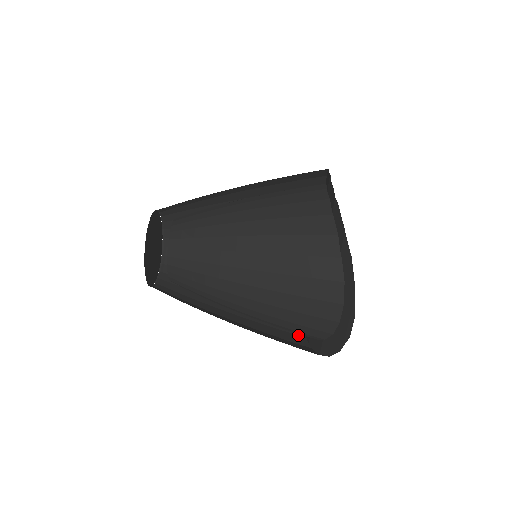
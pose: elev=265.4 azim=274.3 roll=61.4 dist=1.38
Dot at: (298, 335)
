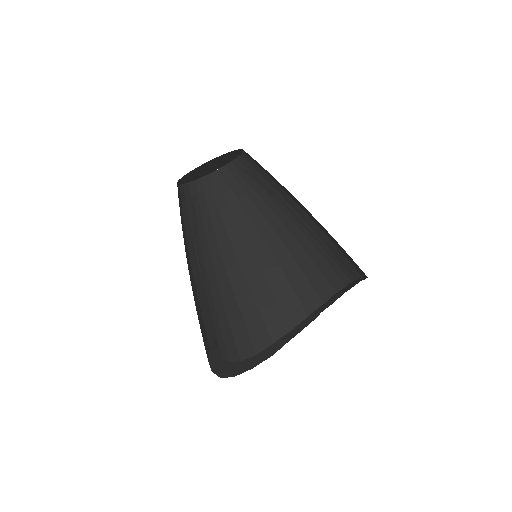
Dot at: occluded
